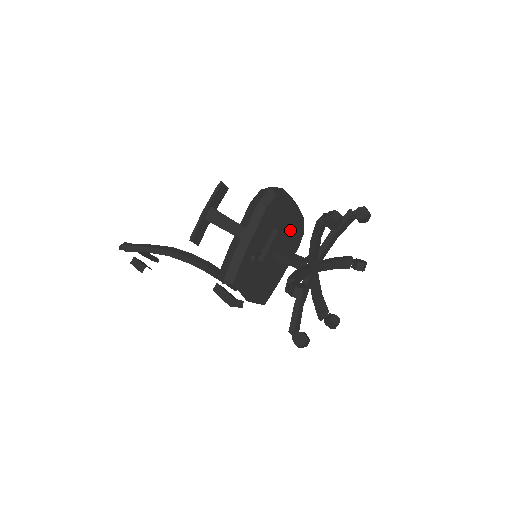
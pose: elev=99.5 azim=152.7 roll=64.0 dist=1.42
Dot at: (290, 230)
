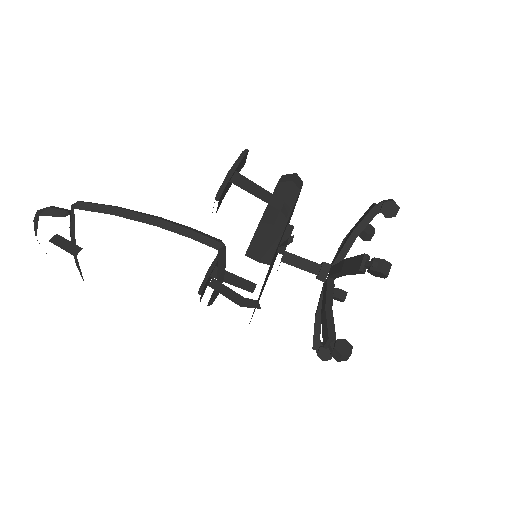
Dot at: occluded
